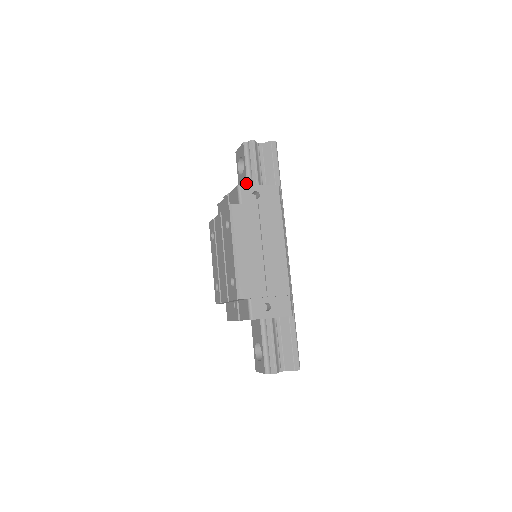
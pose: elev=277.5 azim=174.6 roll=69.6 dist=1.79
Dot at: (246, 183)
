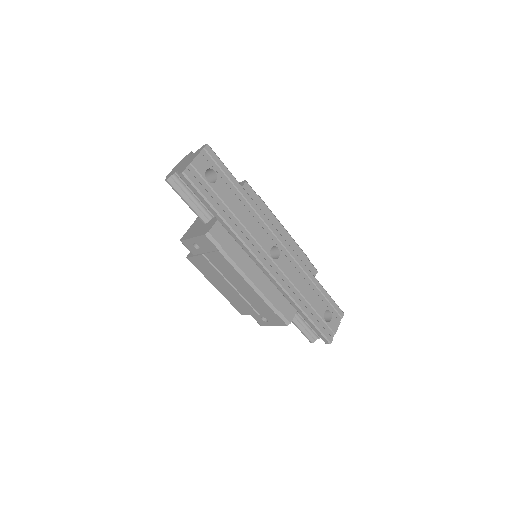
Dot at: occluded
